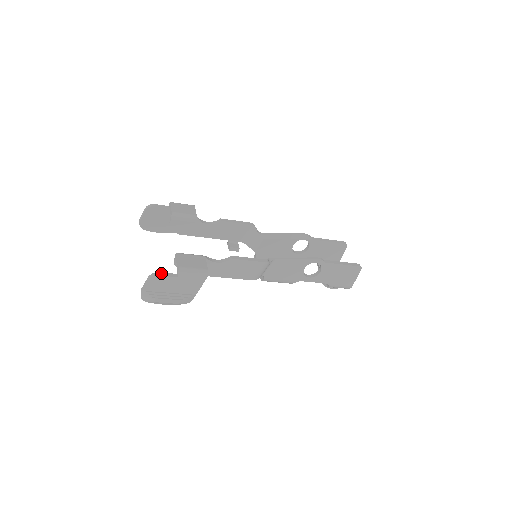
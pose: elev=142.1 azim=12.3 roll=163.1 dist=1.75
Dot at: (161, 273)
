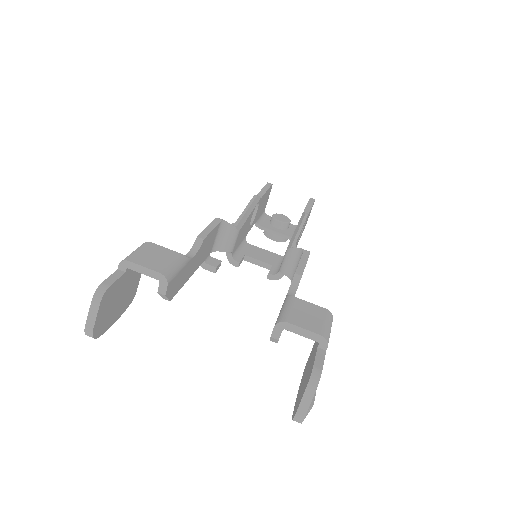
Dot at: (316, 364)
